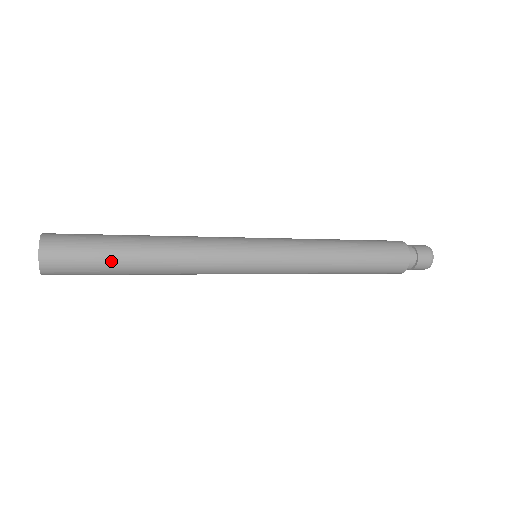
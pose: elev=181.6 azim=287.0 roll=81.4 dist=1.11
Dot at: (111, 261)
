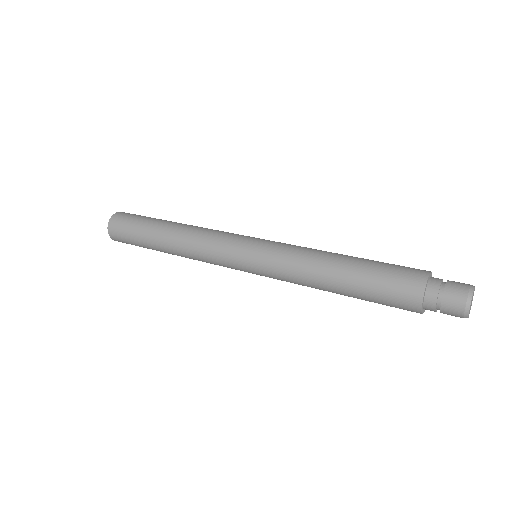
Dot at: (143, 235)
